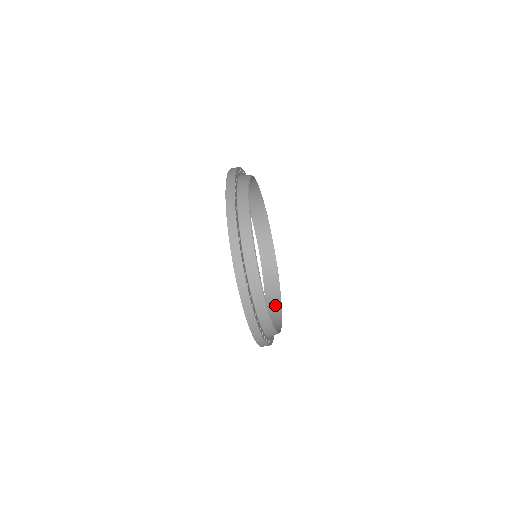
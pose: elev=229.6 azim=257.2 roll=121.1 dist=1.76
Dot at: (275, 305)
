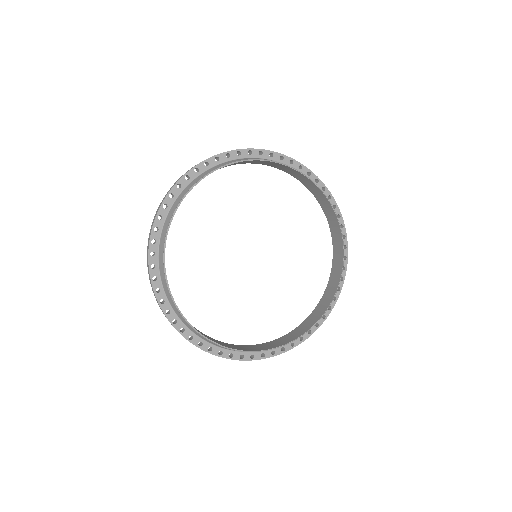
Dot at: (333, 285)
